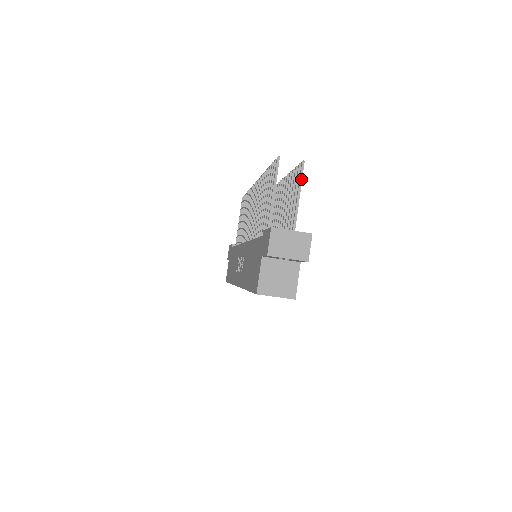
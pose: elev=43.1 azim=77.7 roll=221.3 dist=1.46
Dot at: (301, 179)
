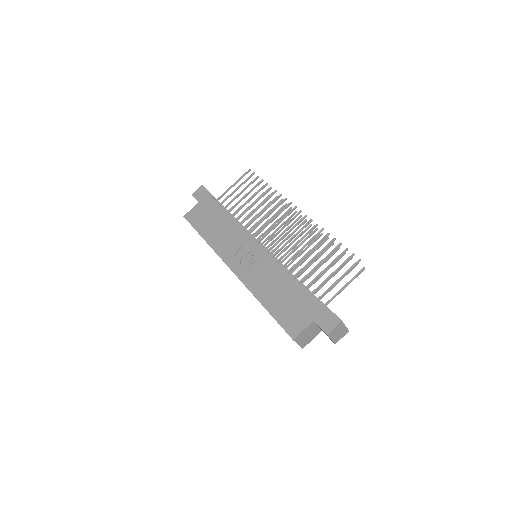
Dot at: occluded
